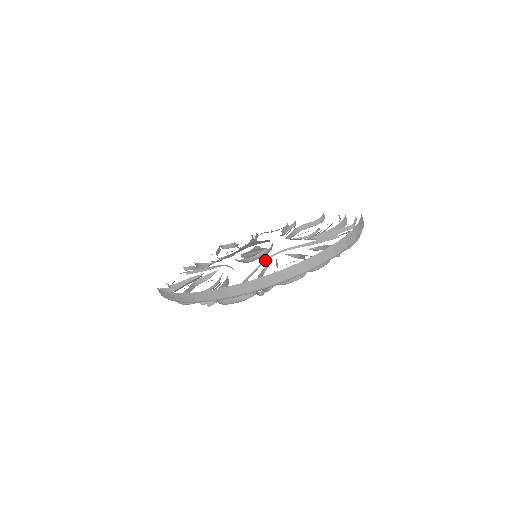
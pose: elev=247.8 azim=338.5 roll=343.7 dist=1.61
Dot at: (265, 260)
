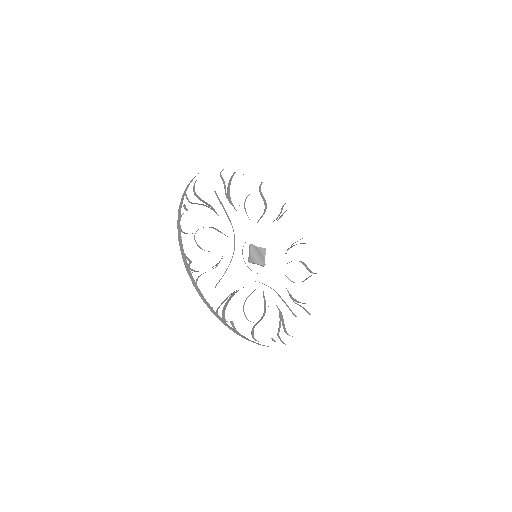
Dot at: occluded
